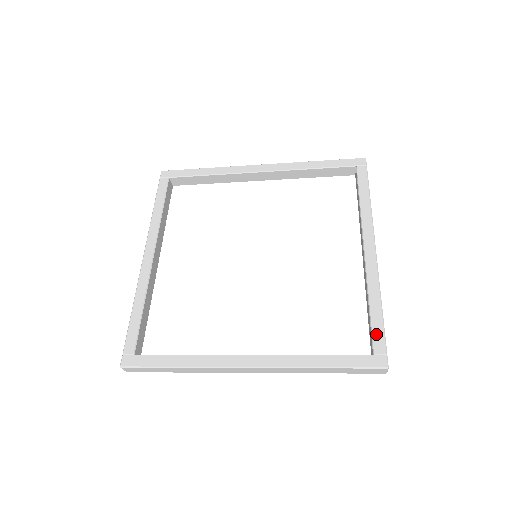
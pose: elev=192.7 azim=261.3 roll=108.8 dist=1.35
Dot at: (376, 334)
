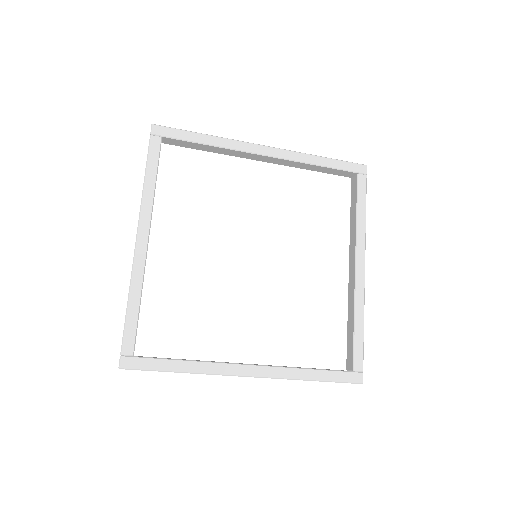
Dot at: (357, 353)
